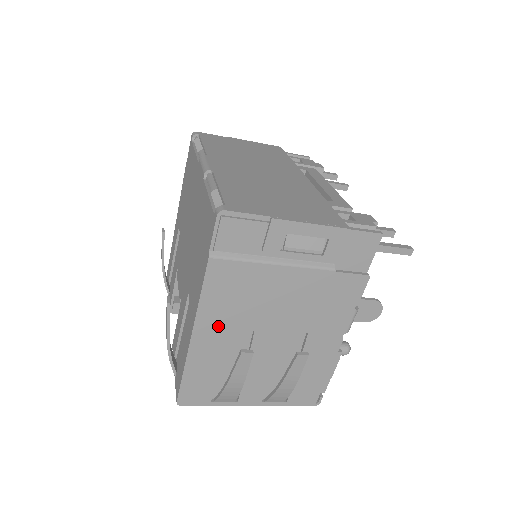
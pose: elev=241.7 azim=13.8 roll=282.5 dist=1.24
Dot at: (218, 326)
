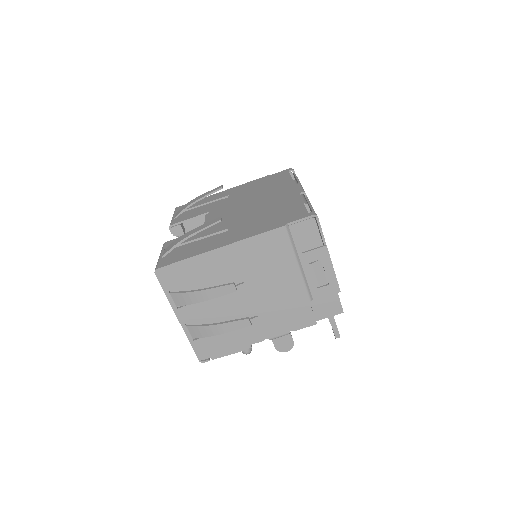
Dot at: (236, 259)
